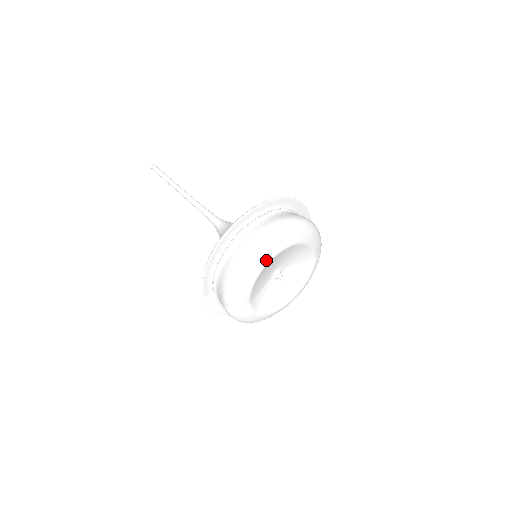
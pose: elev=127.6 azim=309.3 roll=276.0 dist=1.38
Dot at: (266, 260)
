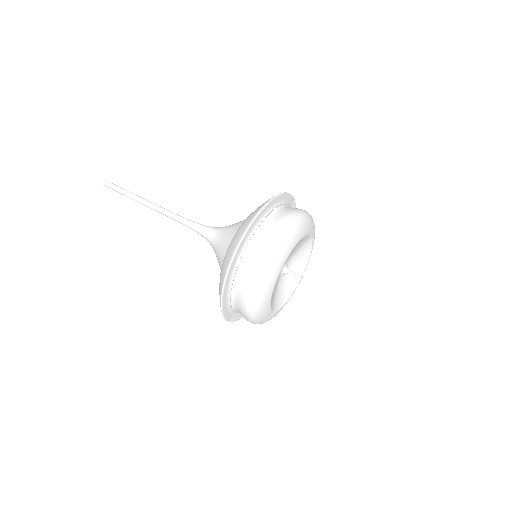
Dot at: (274, 281)
